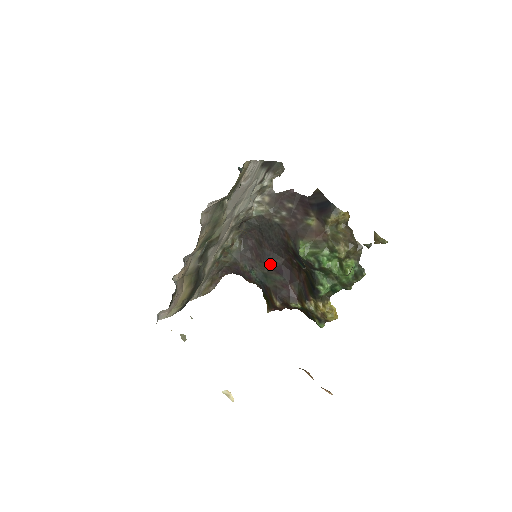
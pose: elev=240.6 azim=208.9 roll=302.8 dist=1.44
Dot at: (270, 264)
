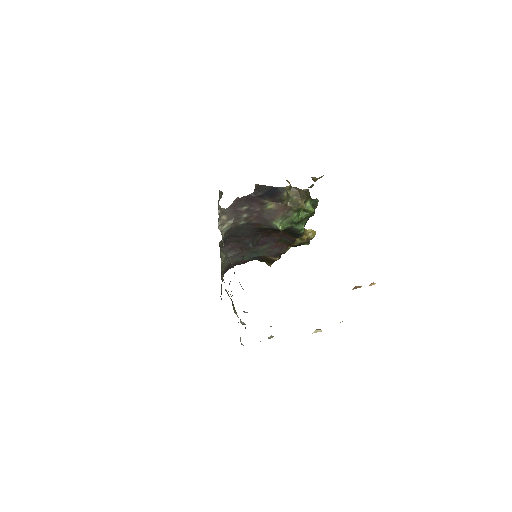
Dot at: (254, 245)
